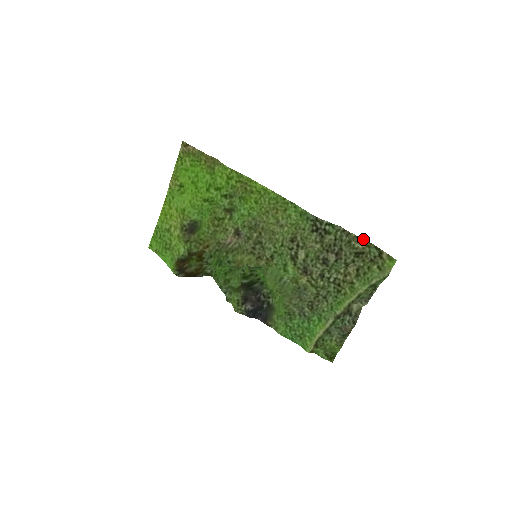
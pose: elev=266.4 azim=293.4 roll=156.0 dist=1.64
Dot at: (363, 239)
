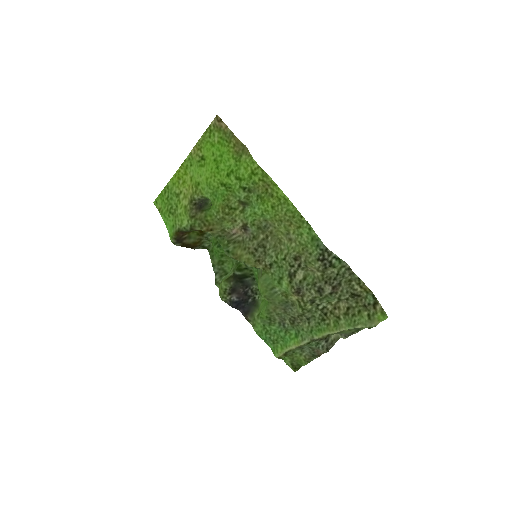
Dot at: (364, 284)
